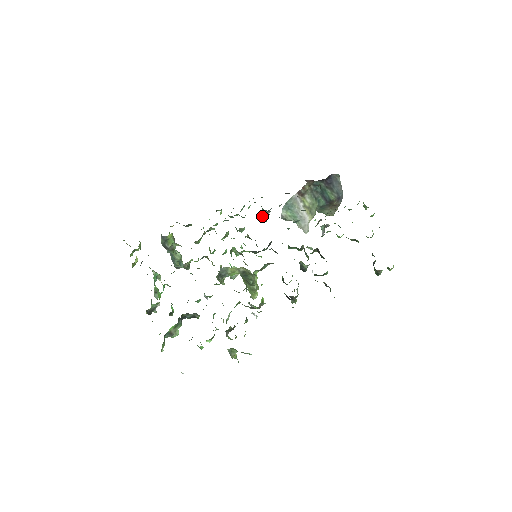
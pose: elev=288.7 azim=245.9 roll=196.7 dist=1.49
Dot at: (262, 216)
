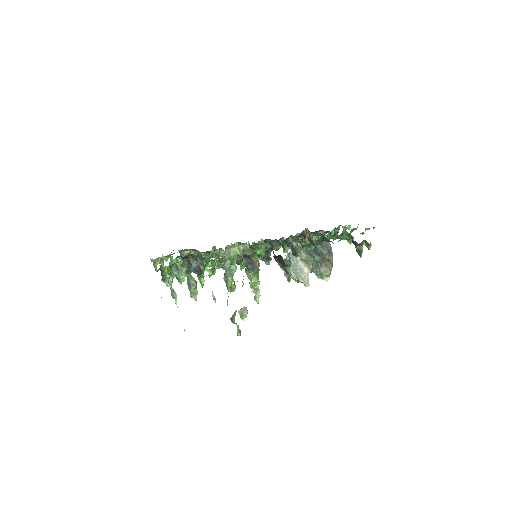
Dot at: occluded
